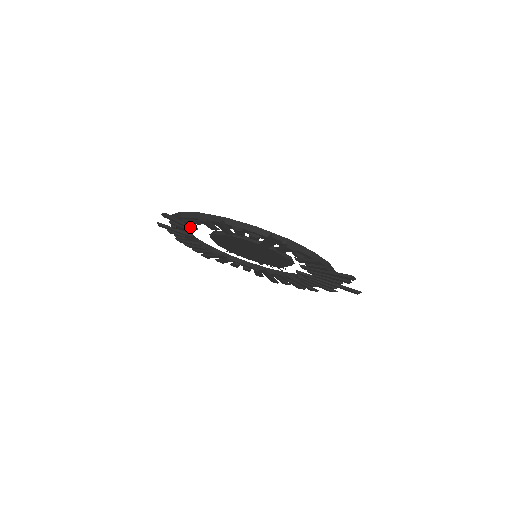
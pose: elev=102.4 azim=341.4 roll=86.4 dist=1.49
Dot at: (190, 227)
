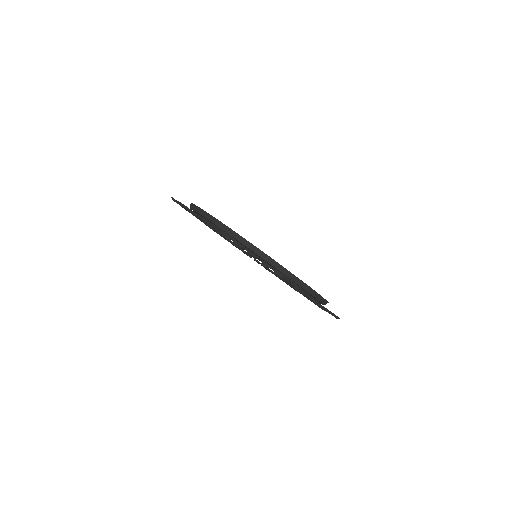
Dot at: occluded
